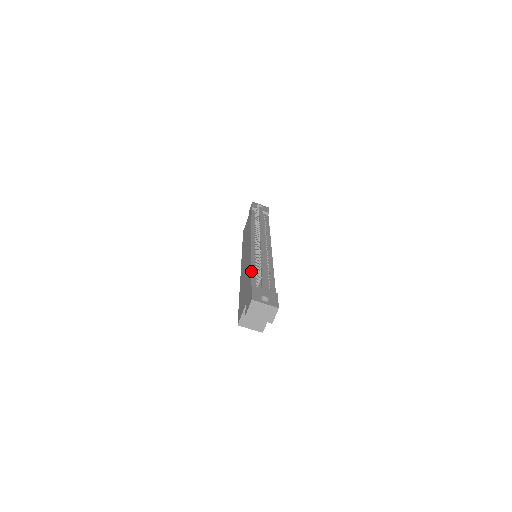
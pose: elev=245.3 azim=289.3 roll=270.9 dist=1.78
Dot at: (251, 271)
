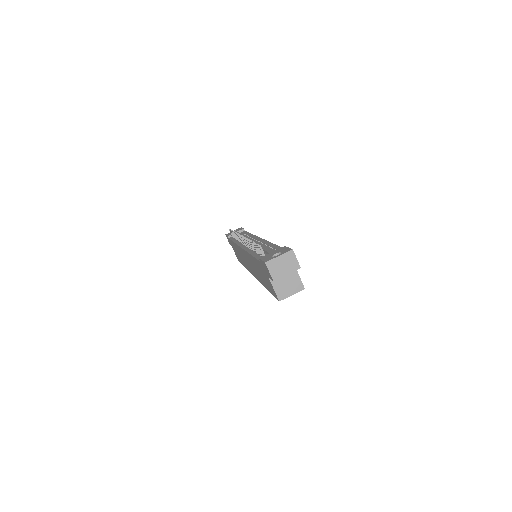
Dot at: (253, 256)
